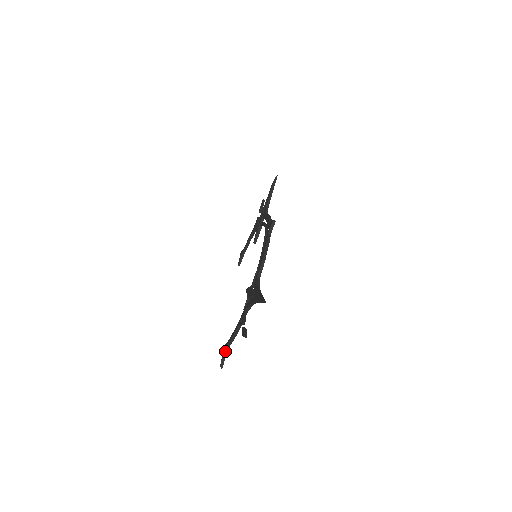
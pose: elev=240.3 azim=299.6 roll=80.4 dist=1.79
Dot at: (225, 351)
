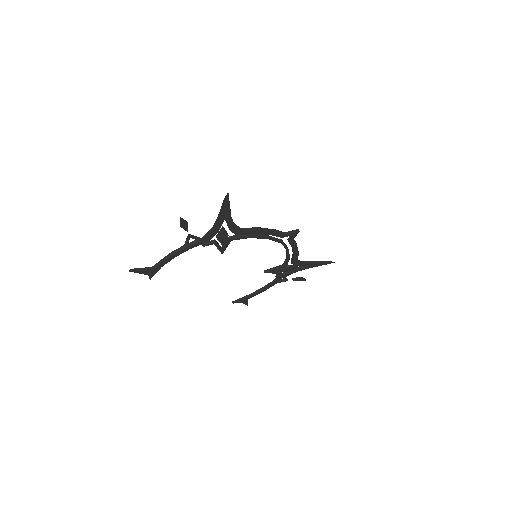
Dot at: (149, 268)
